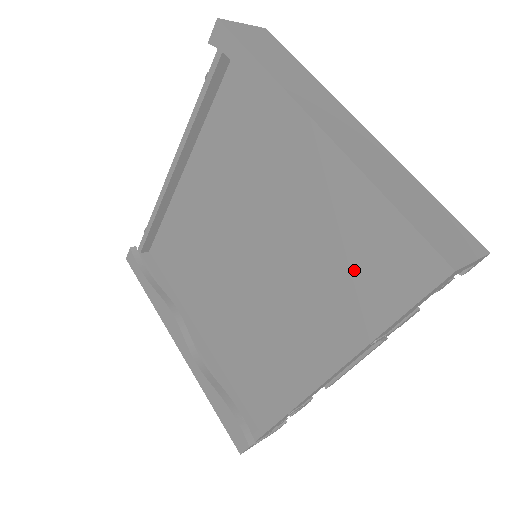
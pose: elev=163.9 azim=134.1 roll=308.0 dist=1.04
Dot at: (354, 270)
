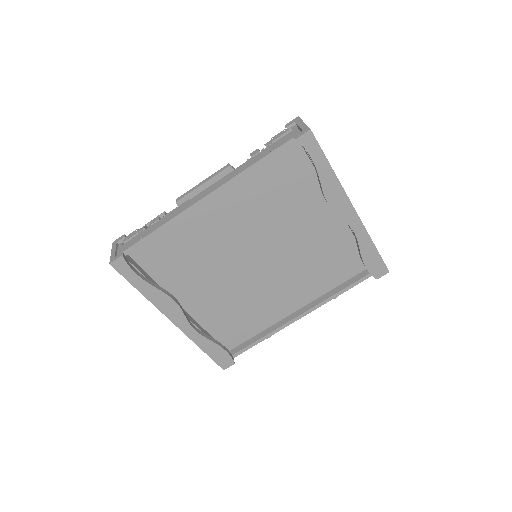
Dot at: (331, 266)
